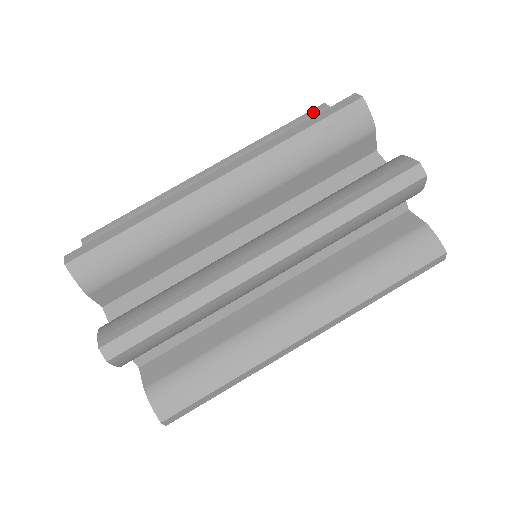
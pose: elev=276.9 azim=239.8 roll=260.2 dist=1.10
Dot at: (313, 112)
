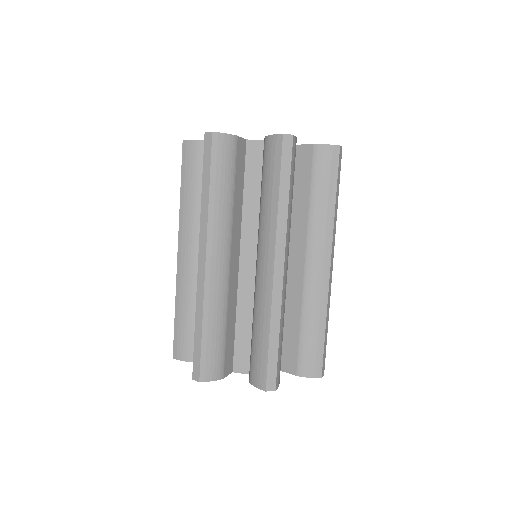
Dot at: occluded
